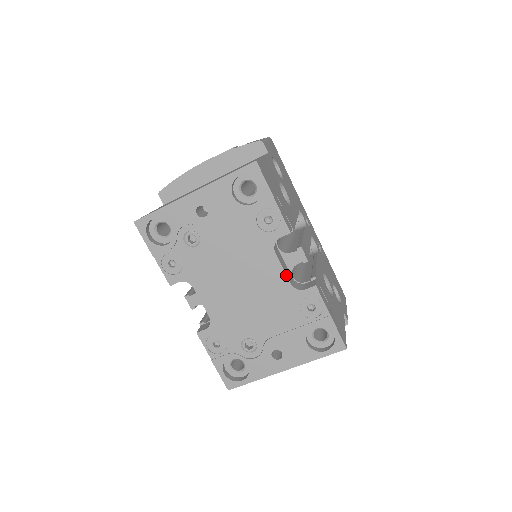
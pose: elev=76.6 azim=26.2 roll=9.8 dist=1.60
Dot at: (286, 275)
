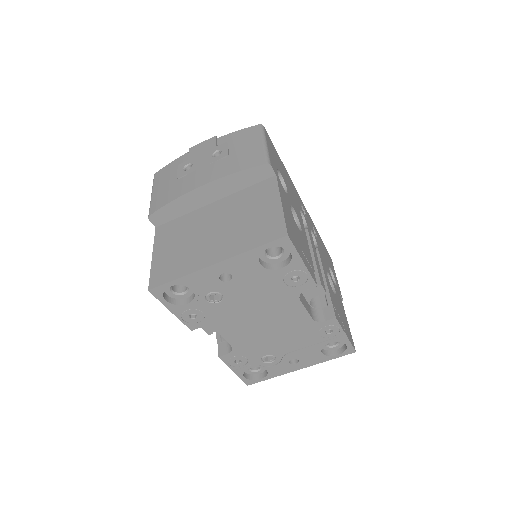
Dot at: (309, 314)
